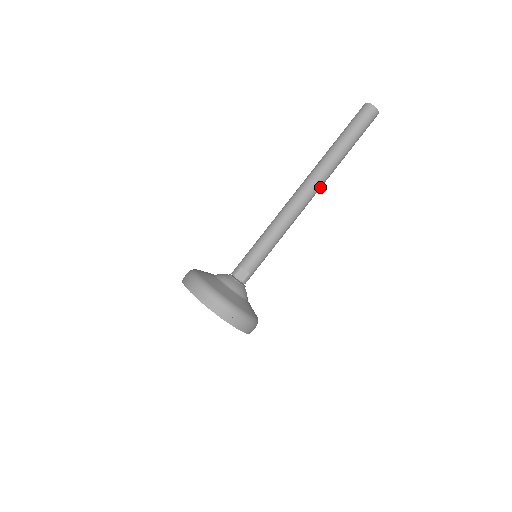
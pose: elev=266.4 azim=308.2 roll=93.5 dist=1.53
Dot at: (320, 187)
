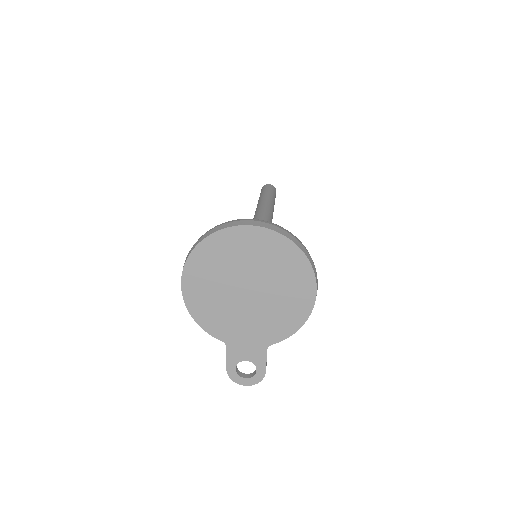
Dot at: (272, 213)
